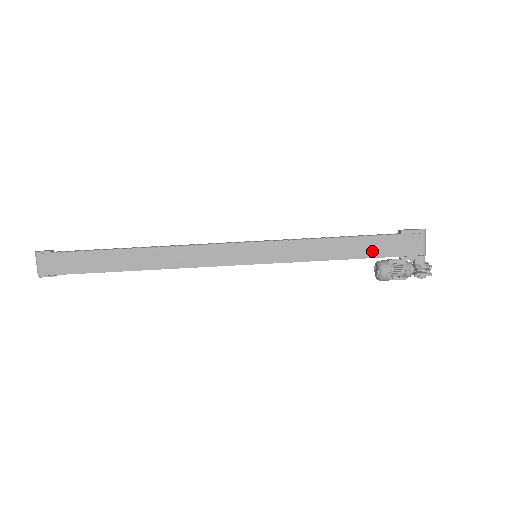
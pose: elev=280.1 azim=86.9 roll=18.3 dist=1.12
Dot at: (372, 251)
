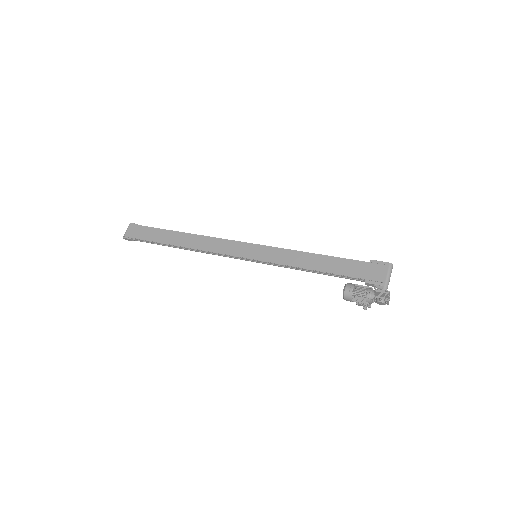
Dot at: (342, 270)
